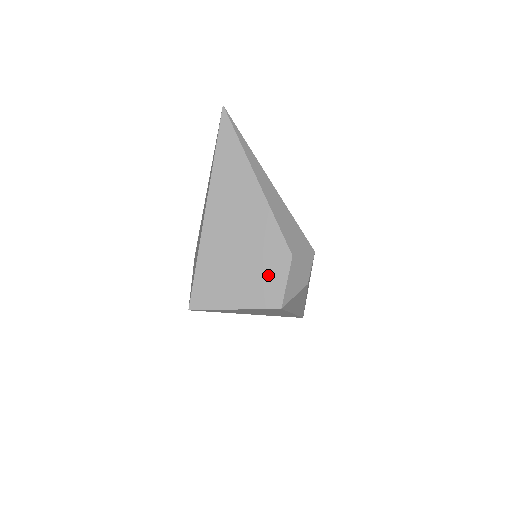
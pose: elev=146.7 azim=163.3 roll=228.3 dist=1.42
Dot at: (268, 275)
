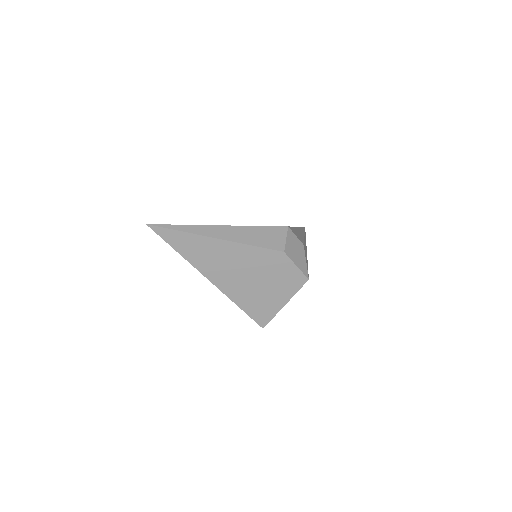
Dot at: (283, 273)
